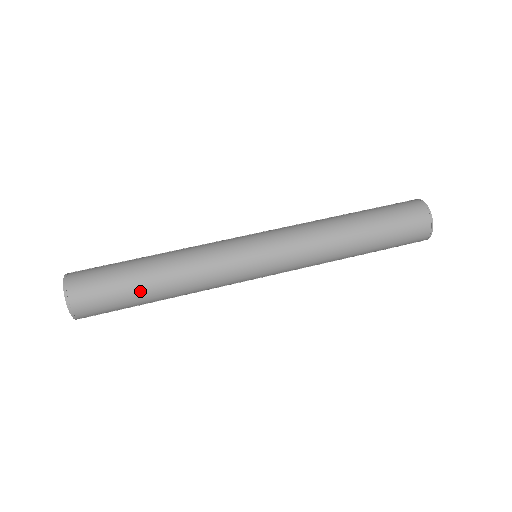
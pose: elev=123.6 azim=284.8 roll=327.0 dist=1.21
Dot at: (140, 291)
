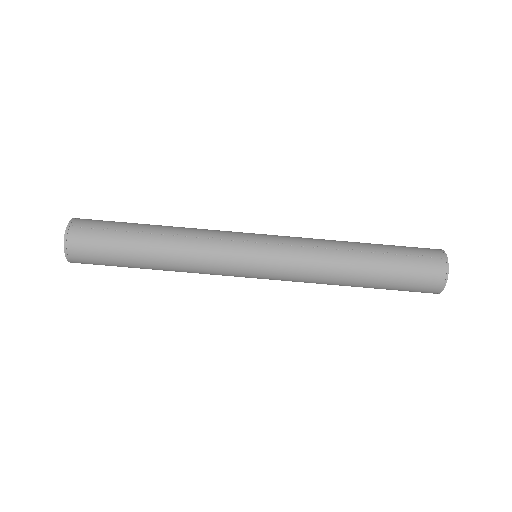
Dot at: occluded
